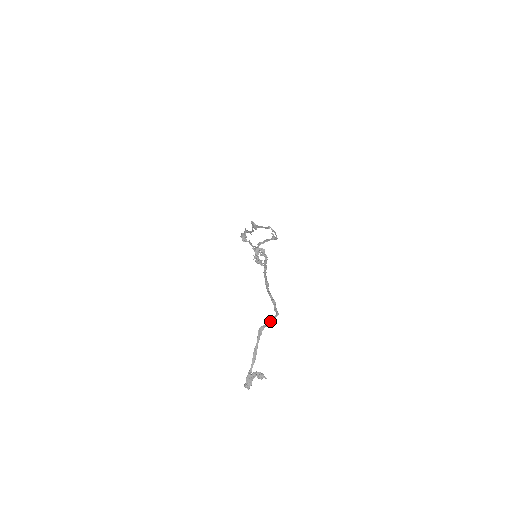
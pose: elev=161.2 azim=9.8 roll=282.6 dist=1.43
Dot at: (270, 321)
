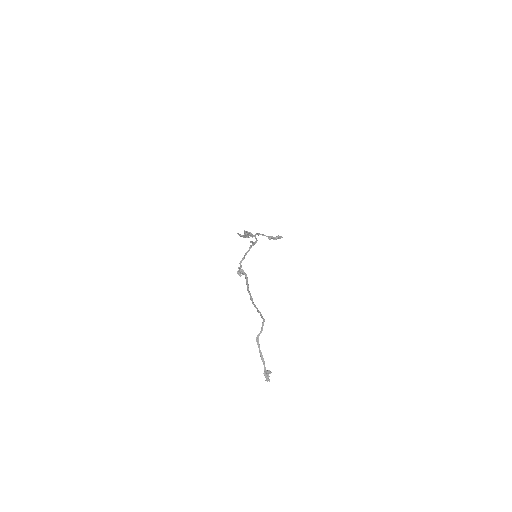
Dot at: (261, 329)
